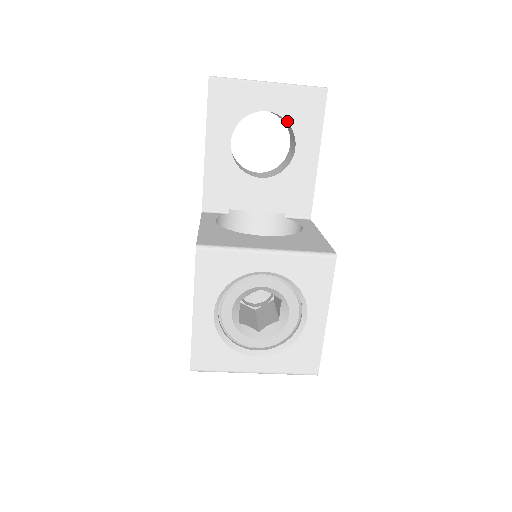
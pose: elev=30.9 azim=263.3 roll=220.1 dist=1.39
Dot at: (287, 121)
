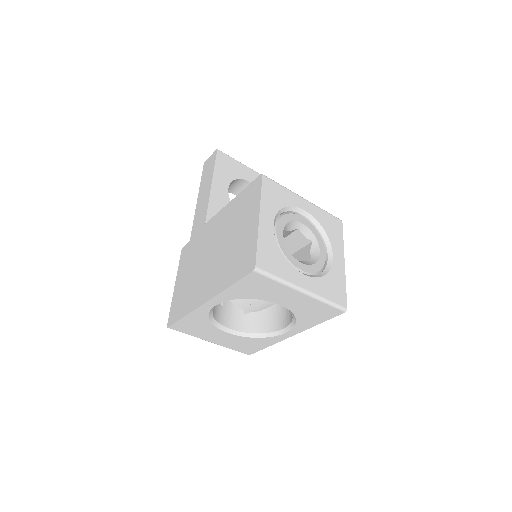
Dot at: occluded
